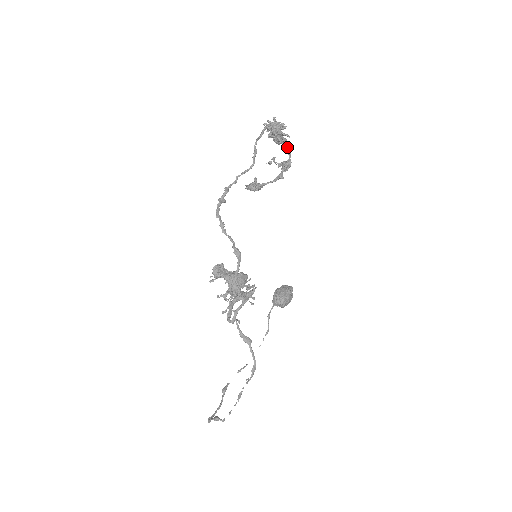
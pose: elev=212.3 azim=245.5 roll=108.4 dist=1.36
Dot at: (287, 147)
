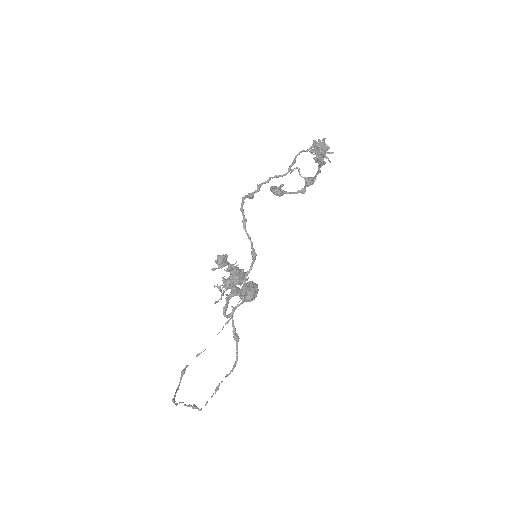
Dot at: (320, 167)
